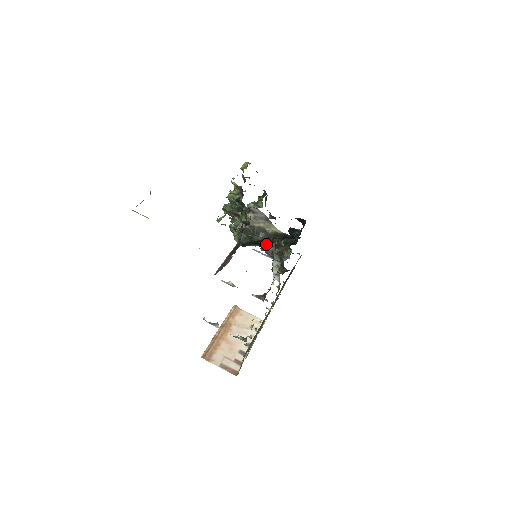
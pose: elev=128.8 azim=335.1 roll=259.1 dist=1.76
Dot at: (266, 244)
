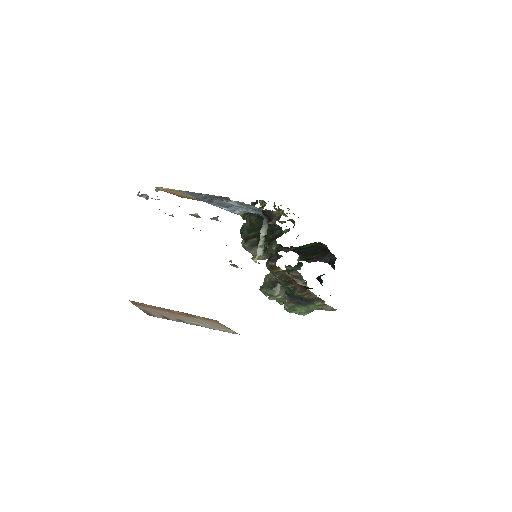
Dot at: occluded
